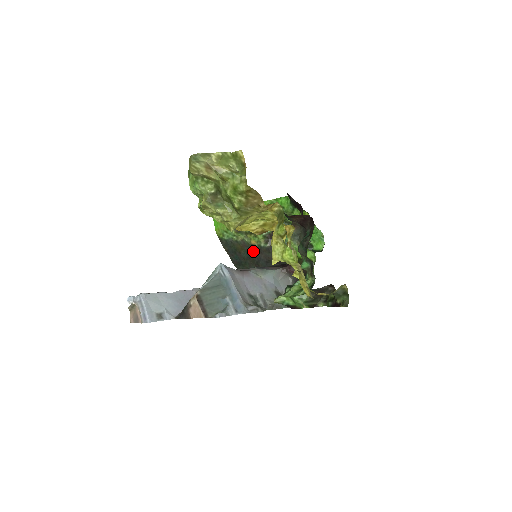
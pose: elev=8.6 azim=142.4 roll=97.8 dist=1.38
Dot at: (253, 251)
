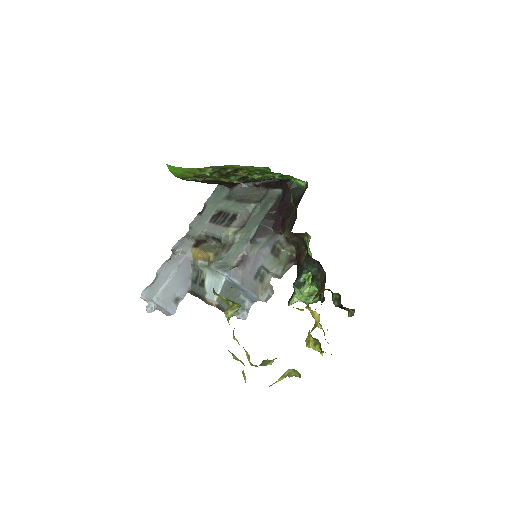
Dot at: occluded
